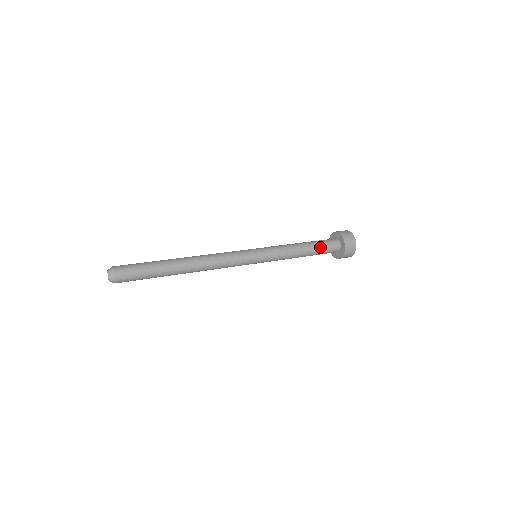
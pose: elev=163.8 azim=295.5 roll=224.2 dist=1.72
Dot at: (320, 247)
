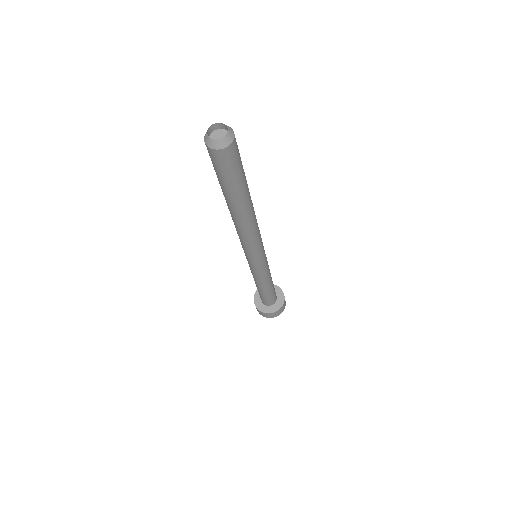
Dot at: occluded
